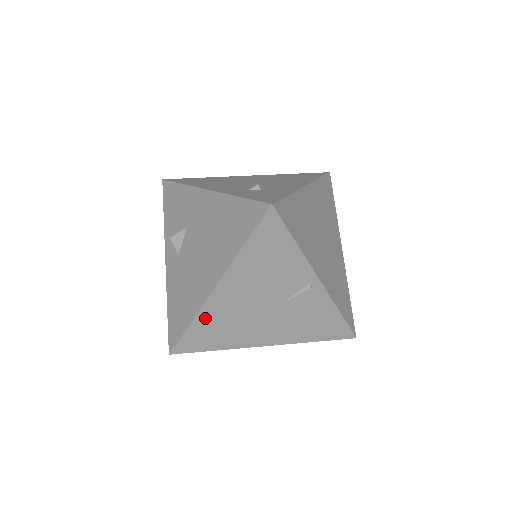
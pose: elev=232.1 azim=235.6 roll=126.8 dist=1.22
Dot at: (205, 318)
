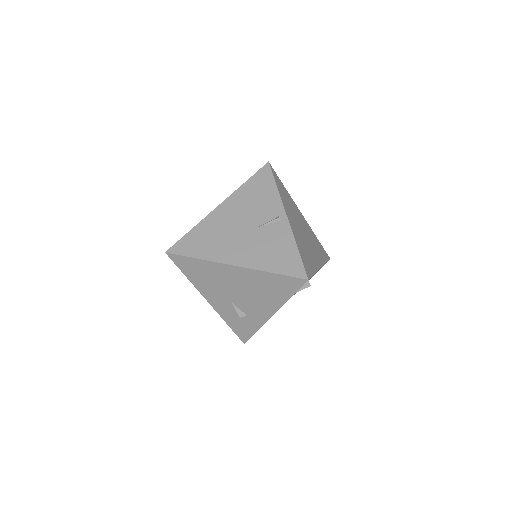
Dot at: (203, 227)
